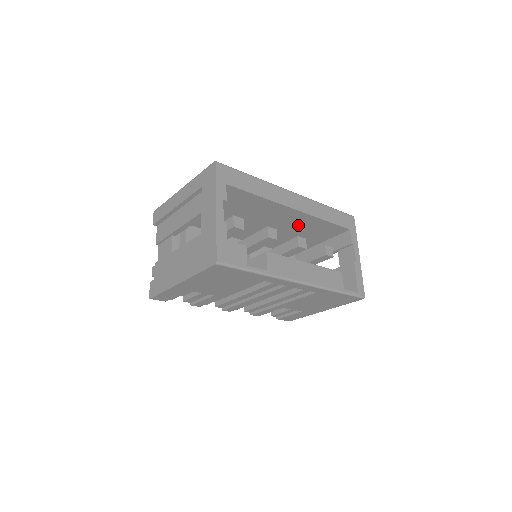
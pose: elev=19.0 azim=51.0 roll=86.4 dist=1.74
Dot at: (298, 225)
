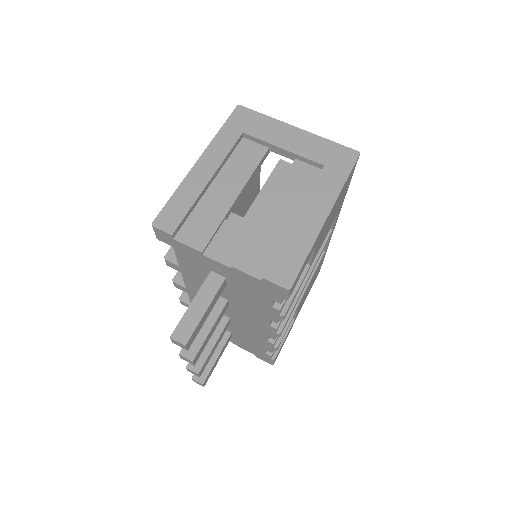
Dot at: occluded
